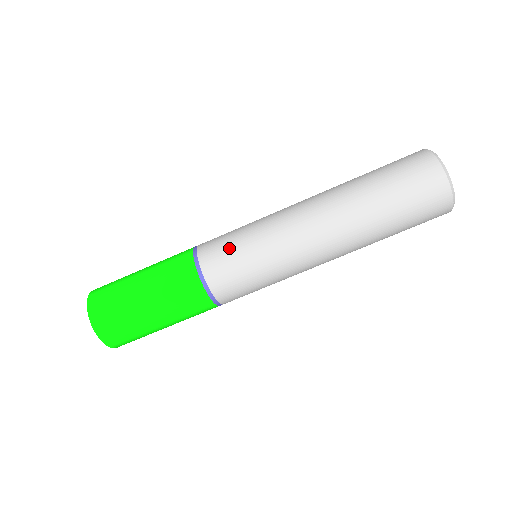
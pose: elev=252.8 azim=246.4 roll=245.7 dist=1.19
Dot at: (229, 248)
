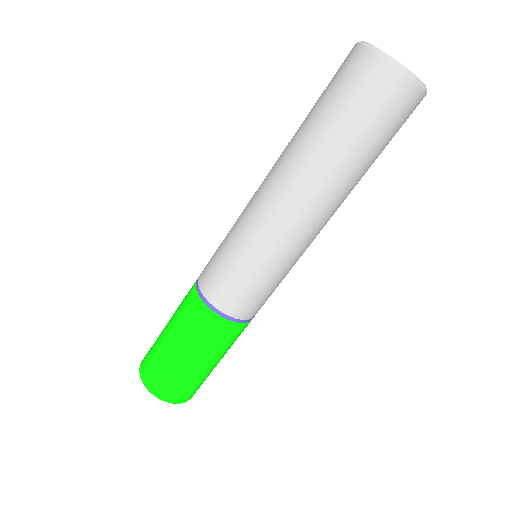
Dot at: (234, 281)
